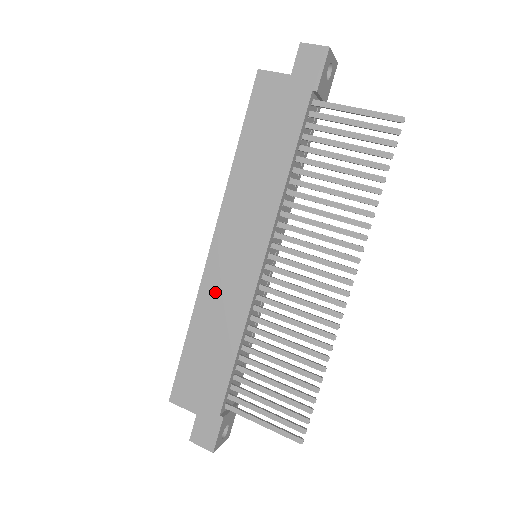
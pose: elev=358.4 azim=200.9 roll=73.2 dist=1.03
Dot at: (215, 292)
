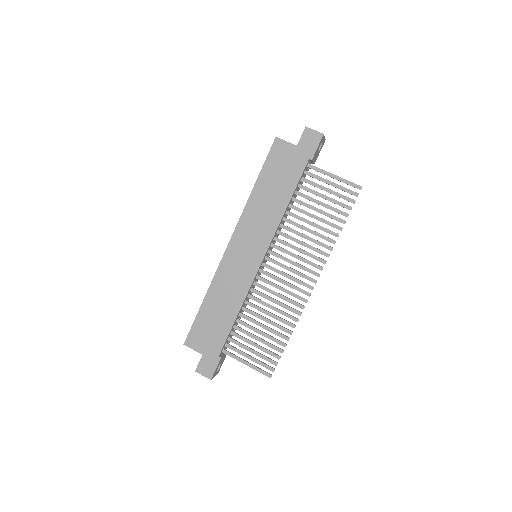
Dot at: (226, 276)
